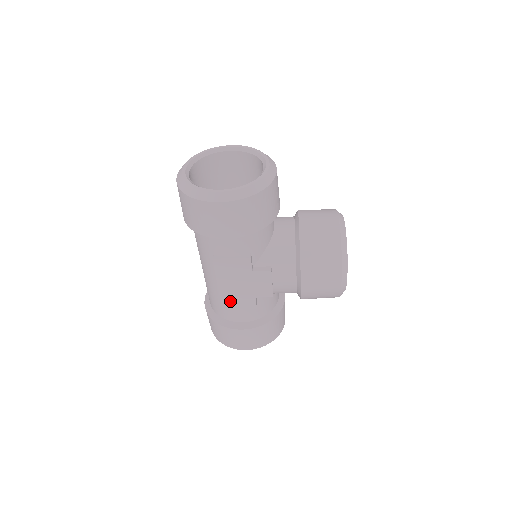
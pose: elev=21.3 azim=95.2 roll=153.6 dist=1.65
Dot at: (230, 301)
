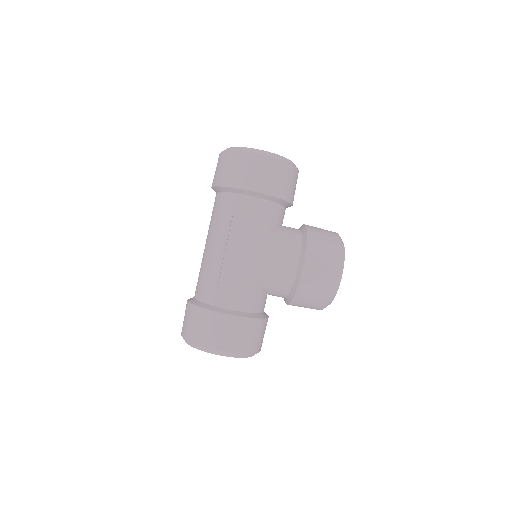
Dot at: (230, 274)
